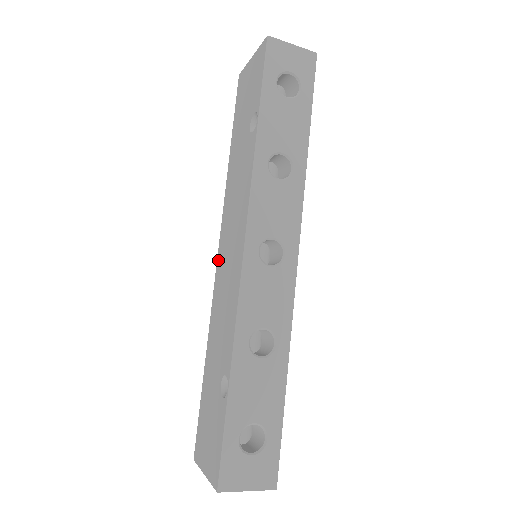
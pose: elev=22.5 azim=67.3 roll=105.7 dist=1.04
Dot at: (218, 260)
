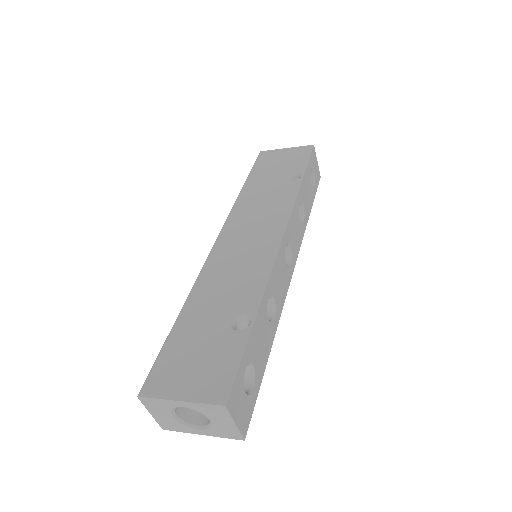
Dot at: (219, 242)
